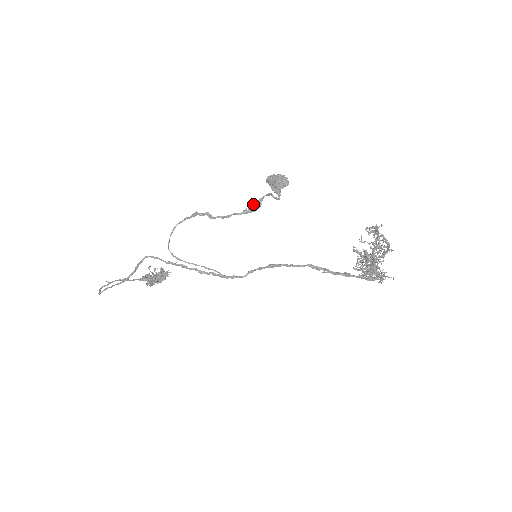
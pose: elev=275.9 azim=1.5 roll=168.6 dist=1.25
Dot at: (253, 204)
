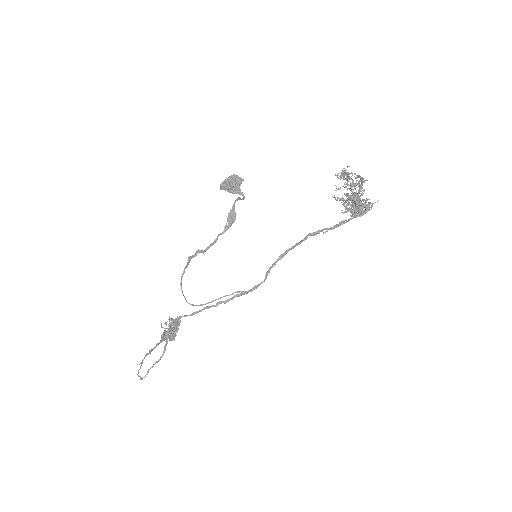
Dot at: (229, 217)
